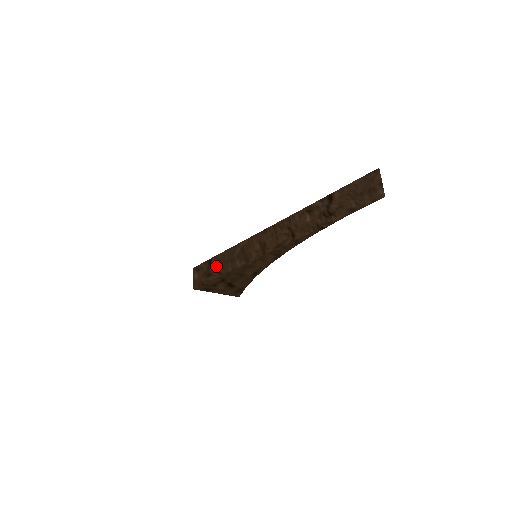
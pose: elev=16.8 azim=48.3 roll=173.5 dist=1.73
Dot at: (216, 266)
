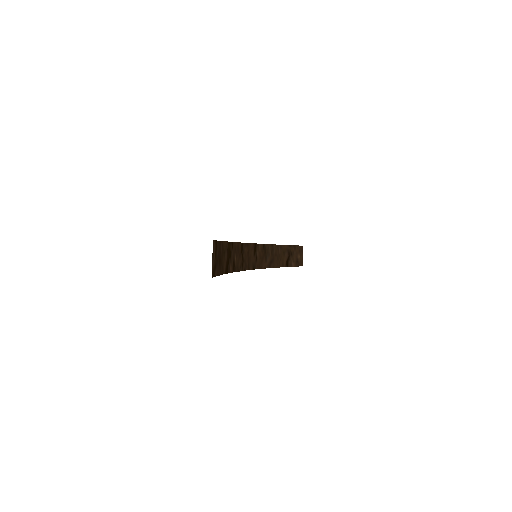
Dot at: occluded
